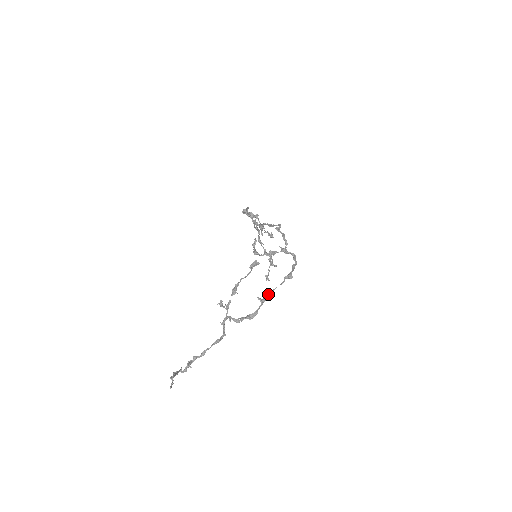
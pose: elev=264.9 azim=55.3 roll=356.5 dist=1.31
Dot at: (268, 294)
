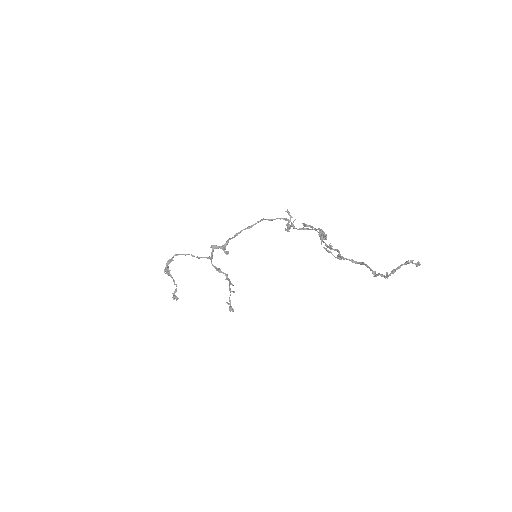
Dot at: occluded
